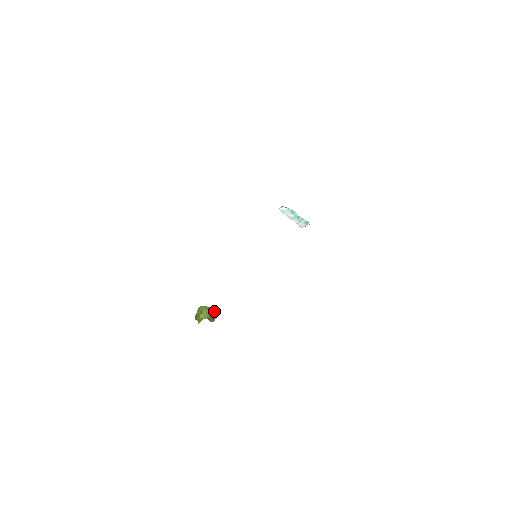
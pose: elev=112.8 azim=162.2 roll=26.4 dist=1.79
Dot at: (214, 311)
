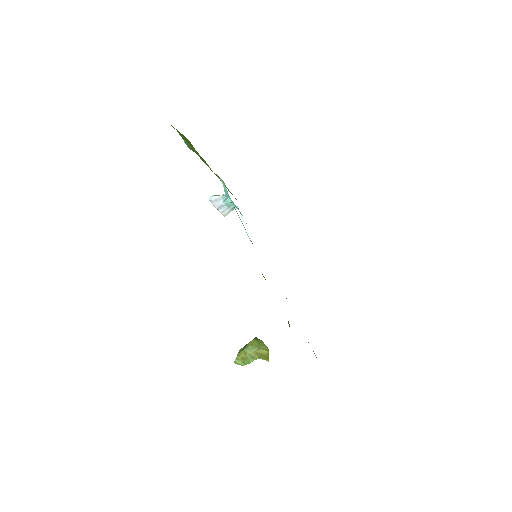
Dot at: occluded
